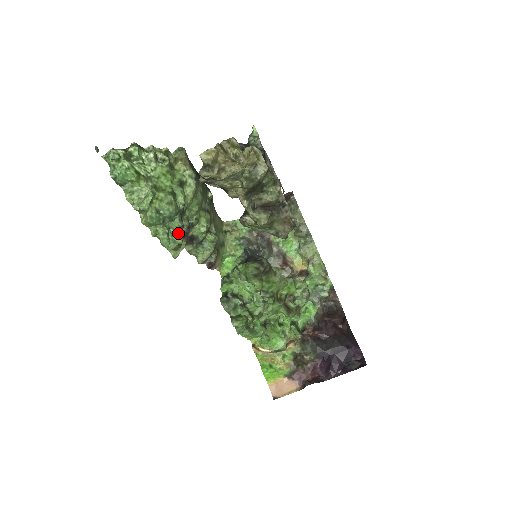
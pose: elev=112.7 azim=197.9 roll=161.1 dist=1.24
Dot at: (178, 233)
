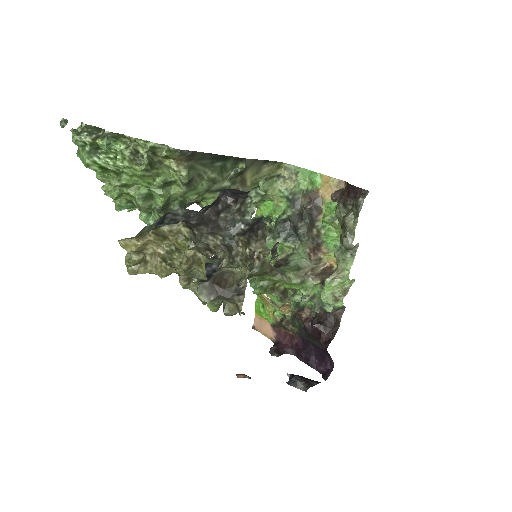
Dot at: occluded
